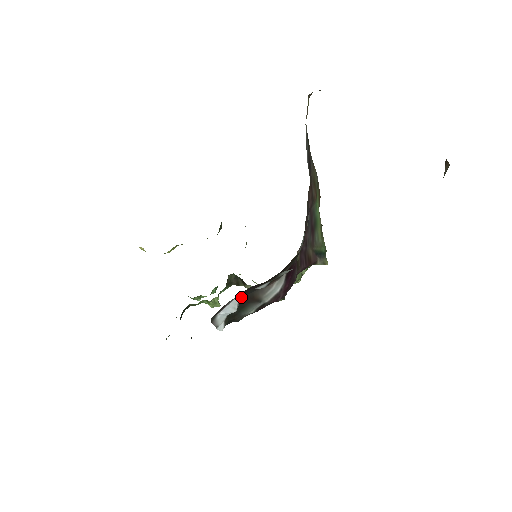
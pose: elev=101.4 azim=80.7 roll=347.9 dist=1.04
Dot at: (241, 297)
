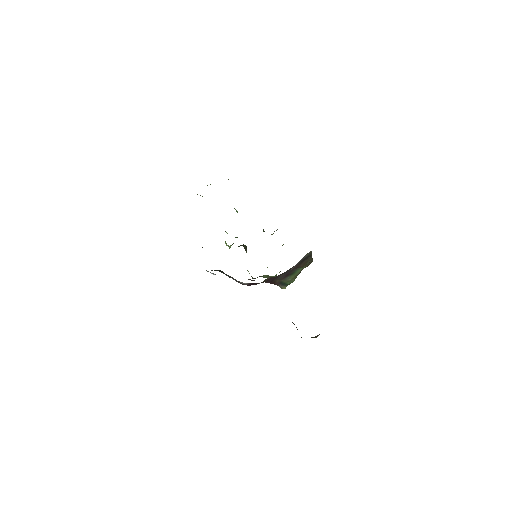
Dot at: occluded
